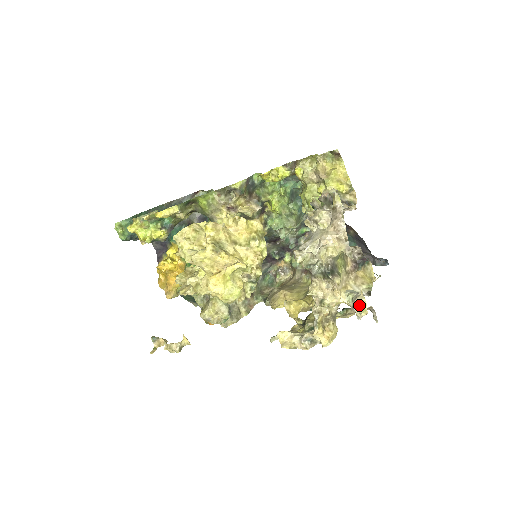
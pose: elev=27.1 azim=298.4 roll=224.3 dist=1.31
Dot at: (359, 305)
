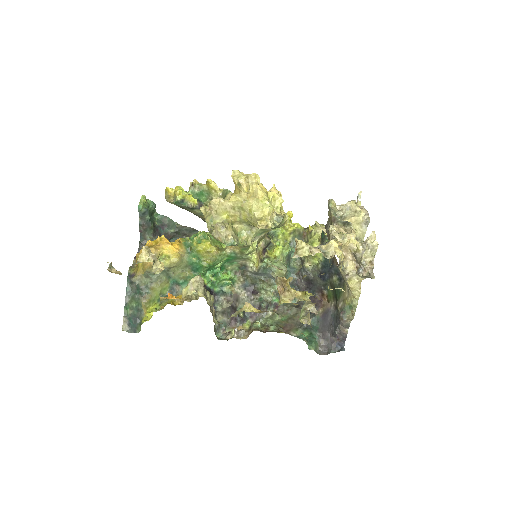
Dot at: (371, 242)
